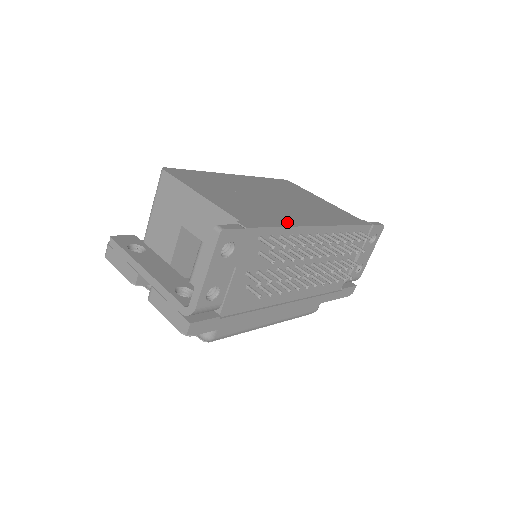
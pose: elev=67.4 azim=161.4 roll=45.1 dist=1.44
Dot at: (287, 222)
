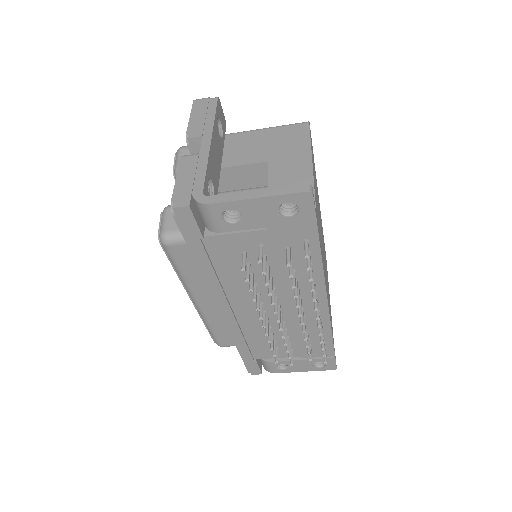
Dot at: occluded
